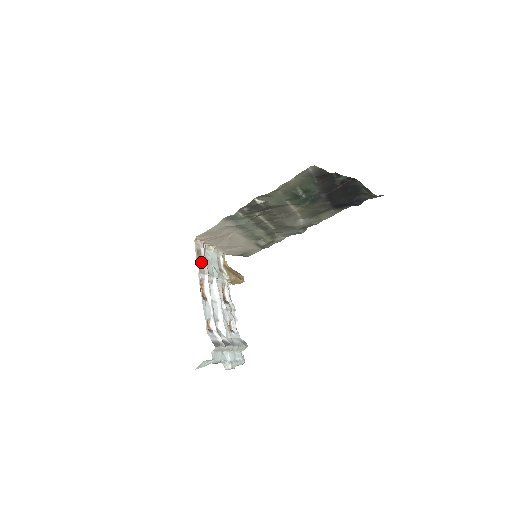
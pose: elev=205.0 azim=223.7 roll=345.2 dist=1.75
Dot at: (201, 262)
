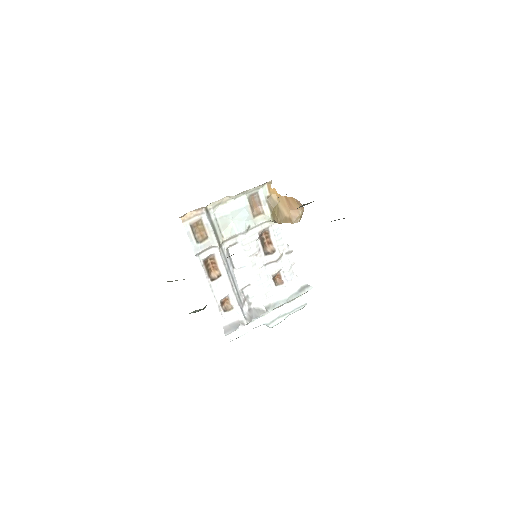
Dot at: (204, 235)
